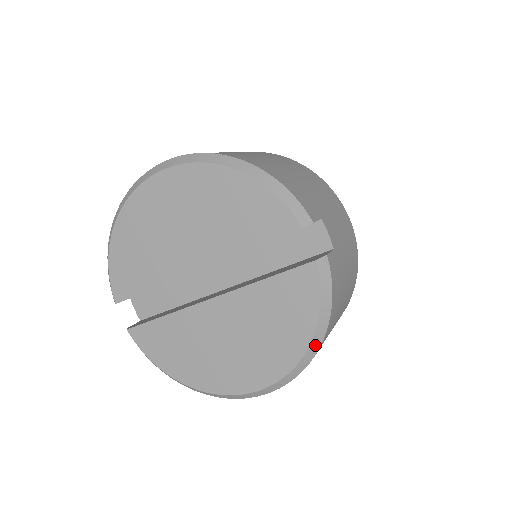
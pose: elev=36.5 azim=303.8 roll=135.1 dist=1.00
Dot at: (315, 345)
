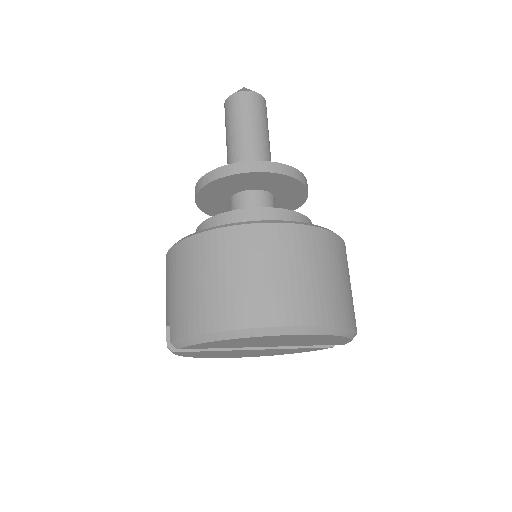
Dot at: occluded
